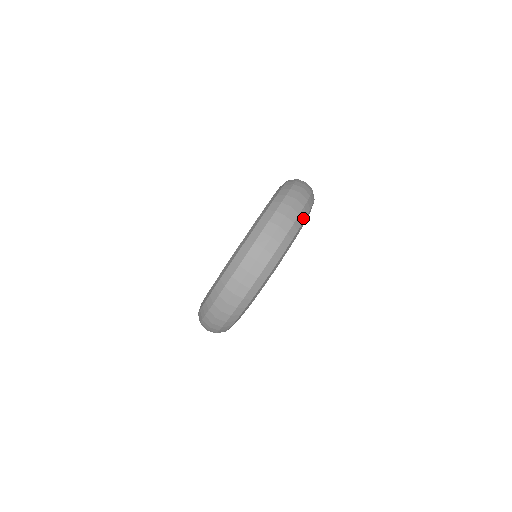
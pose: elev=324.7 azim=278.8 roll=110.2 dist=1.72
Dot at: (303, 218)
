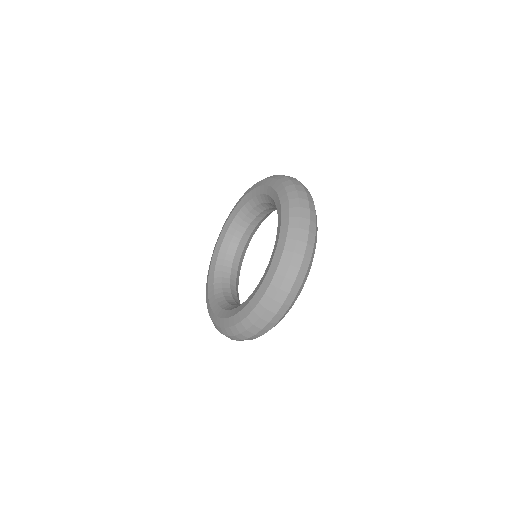
Dot at: occluded
